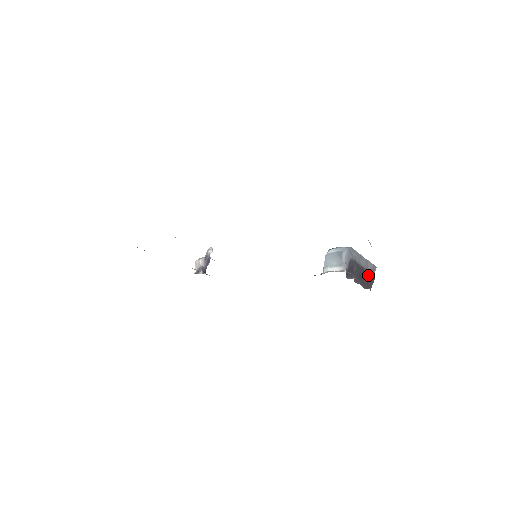
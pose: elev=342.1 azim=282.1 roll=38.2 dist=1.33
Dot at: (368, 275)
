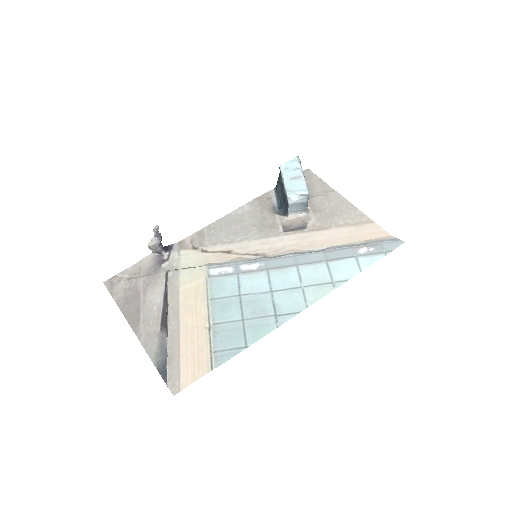
Dot at: occluded
